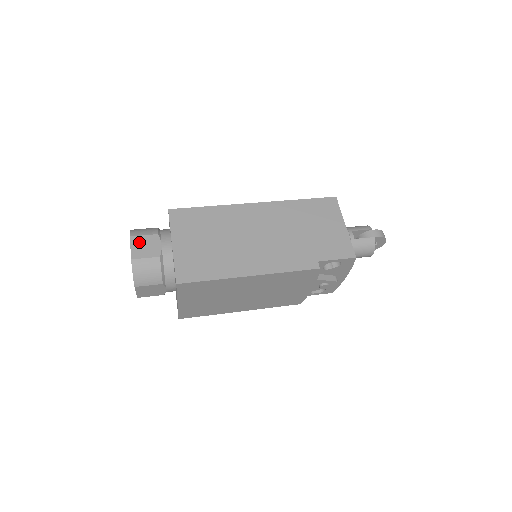
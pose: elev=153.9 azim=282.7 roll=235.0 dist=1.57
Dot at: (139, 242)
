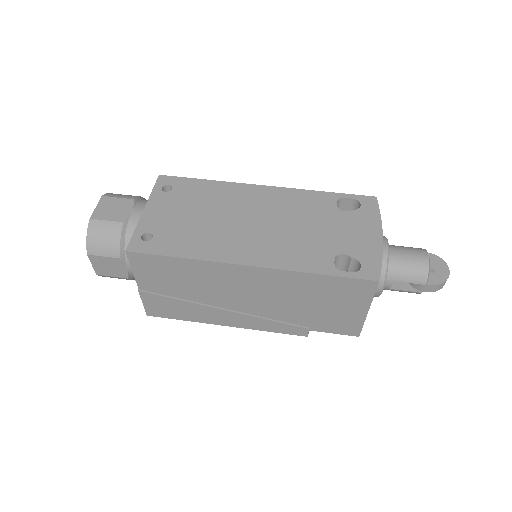
Dot at: (100, 262)
